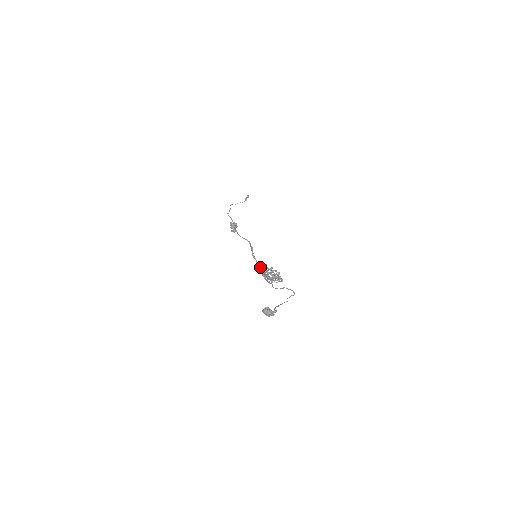
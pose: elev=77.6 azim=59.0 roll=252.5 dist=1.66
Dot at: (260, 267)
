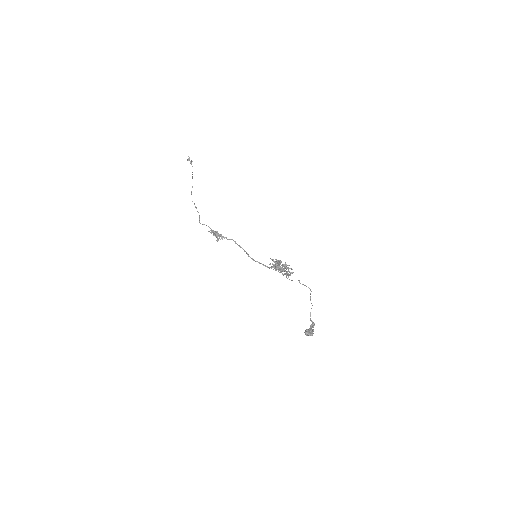
Dot at: occluded
